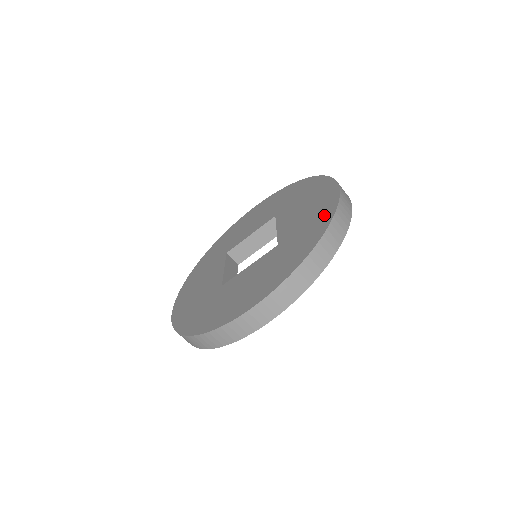
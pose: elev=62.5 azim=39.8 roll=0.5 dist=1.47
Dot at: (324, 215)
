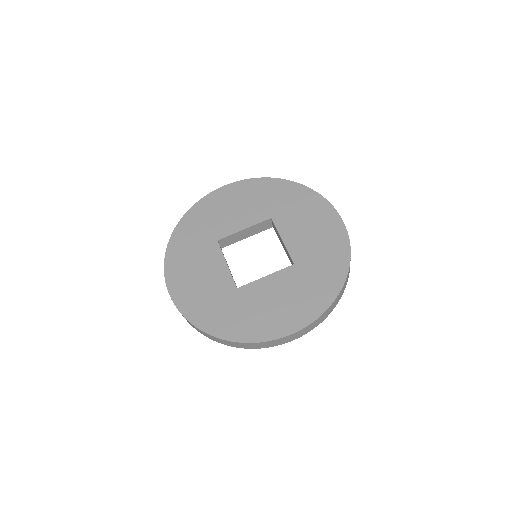
Dot at: (339, 252)
